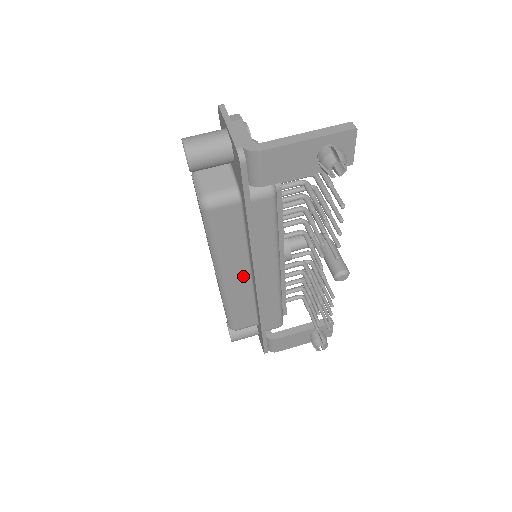
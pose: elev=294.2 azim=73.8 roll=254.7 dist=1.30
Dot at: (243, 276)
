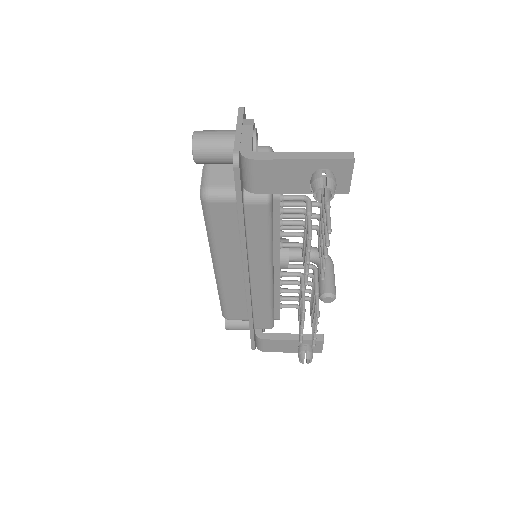
Dot at: (237, 271)
